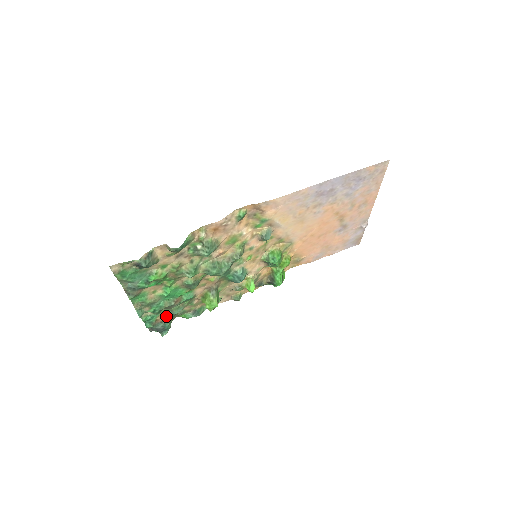
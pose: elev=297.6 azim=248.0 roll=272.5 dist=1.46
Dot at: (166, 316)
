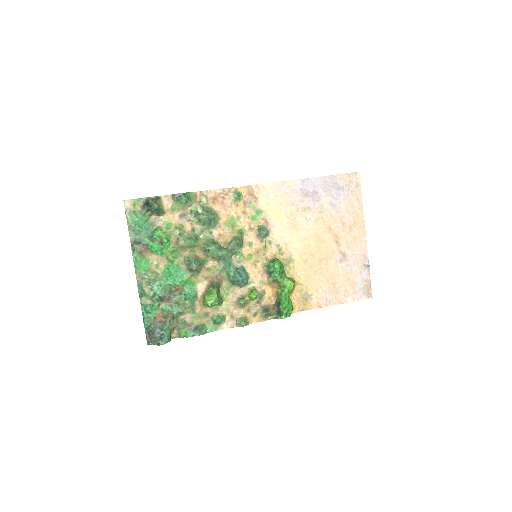
Dot at: (165, 315)
